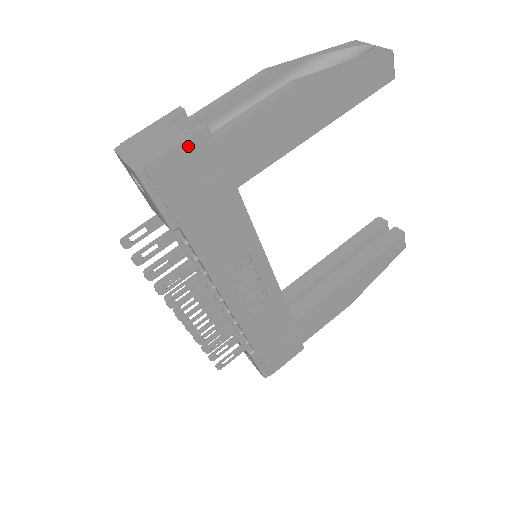
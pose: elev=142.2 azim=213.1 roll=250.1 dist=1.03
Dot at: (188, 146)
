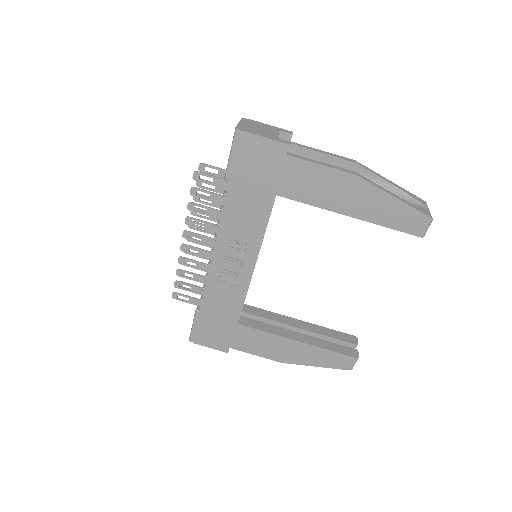
Dot at: (271, 144)
